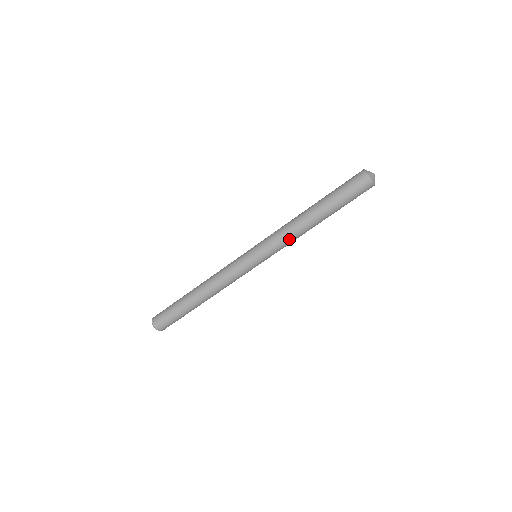
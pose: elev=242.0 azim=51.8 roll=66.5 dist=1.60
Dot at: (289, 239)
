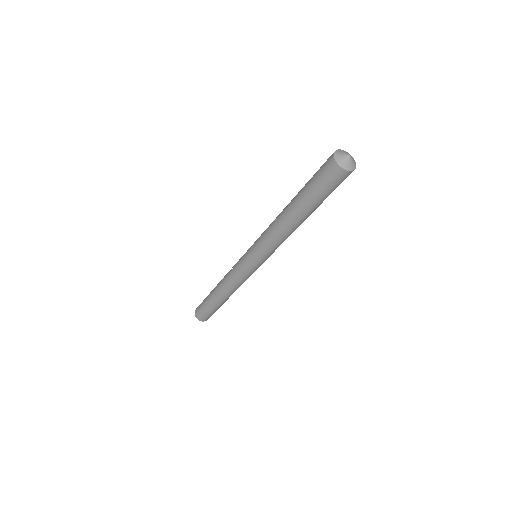
Dot at: (280, 242)
